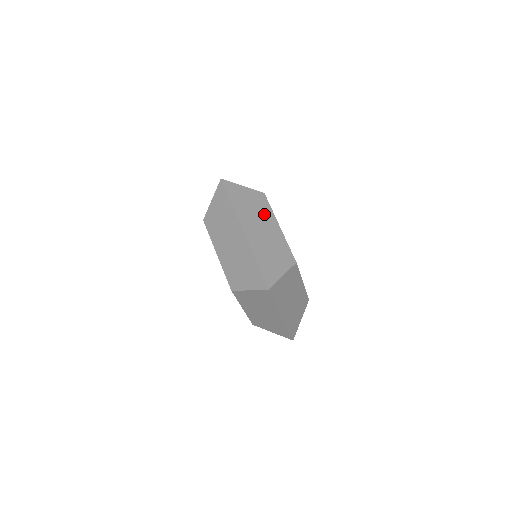
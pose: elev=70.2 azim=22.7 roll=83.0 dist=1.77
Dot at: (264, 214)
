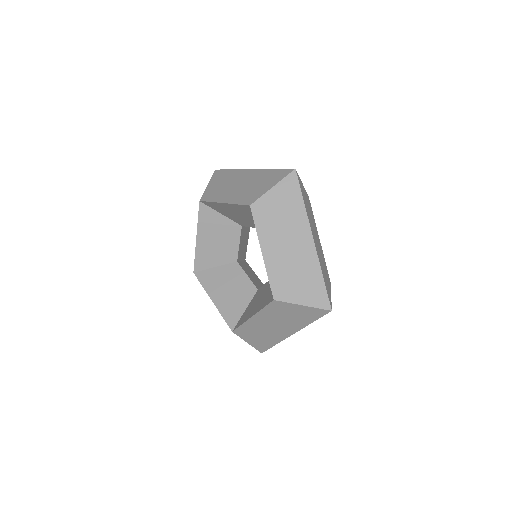
Dot at: occluded
